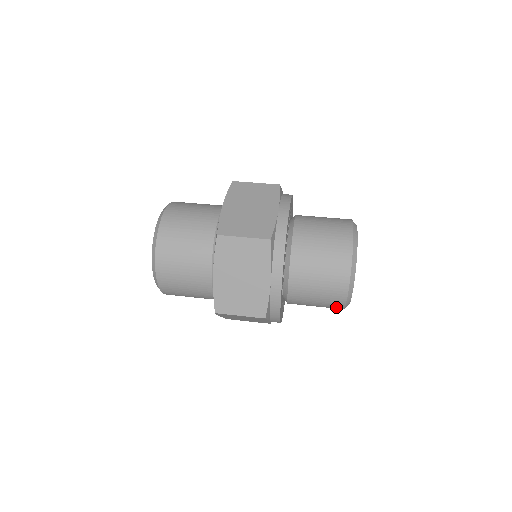
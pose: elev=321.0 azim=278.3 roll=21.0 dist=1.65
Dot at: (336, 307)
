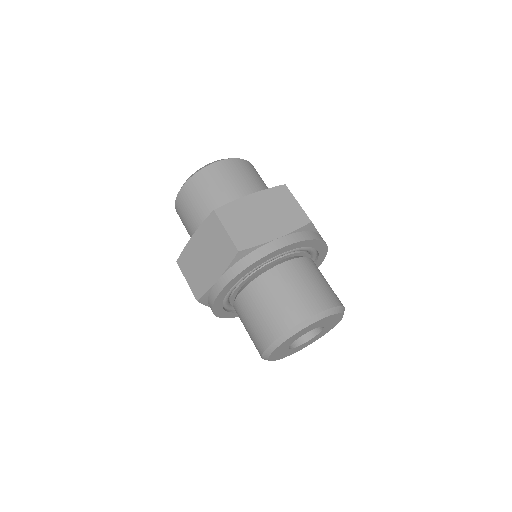
Dot at: occluded
